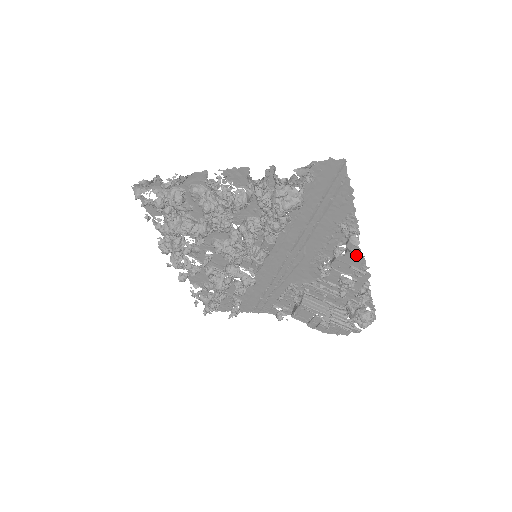
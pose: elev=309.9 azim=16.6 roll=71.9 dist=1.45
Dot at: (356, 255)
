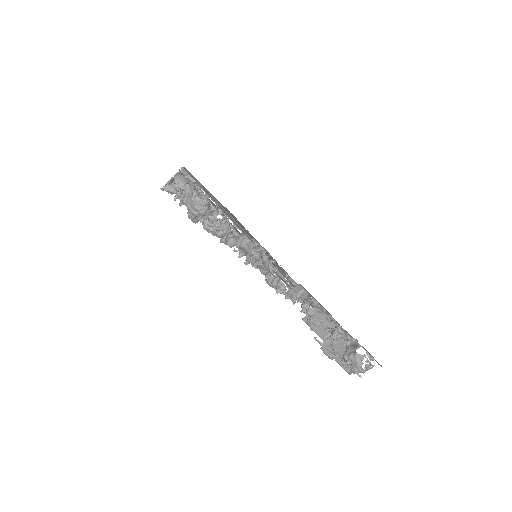
Dot at: occluded
